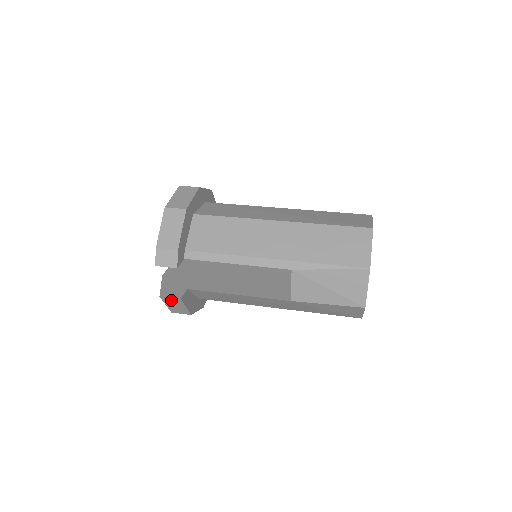
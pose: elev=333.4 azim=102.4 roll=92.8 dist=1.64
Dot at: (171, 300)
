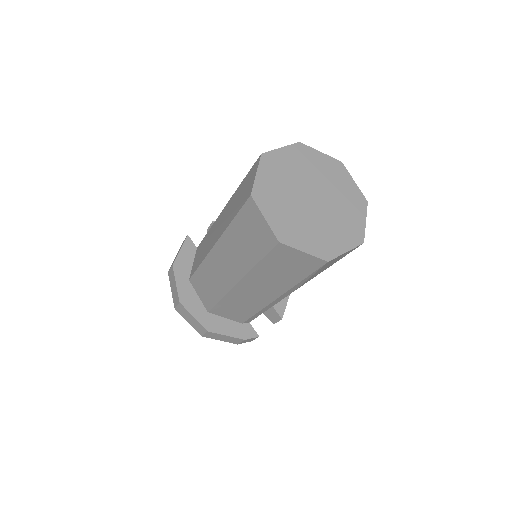
Dot at: occluded
